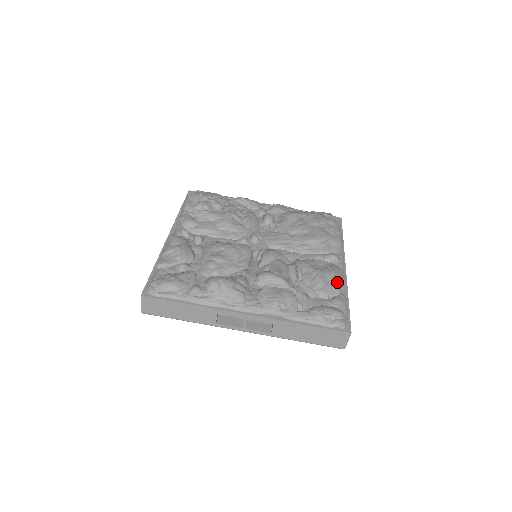
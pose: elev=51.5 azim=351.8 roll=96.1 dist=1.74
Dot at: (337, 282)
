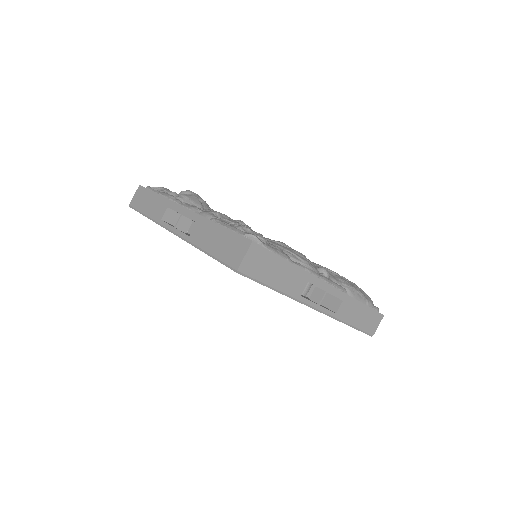
Dot at: (296, 254)
